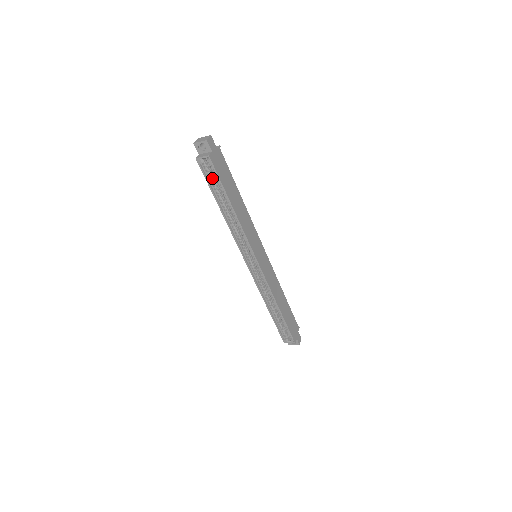
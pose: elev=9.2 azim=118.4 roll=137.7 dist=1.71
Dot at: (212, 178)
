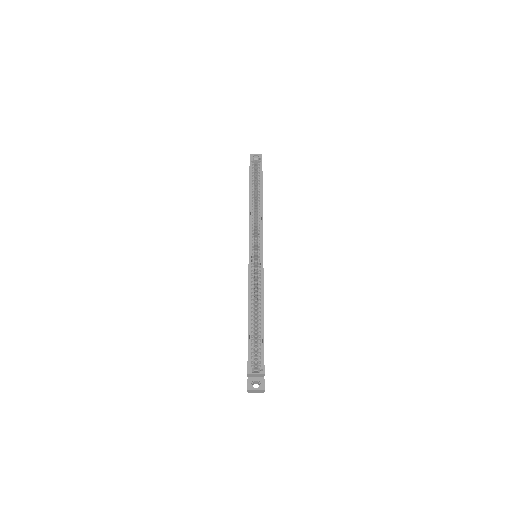
Dot at: (254, 175)
